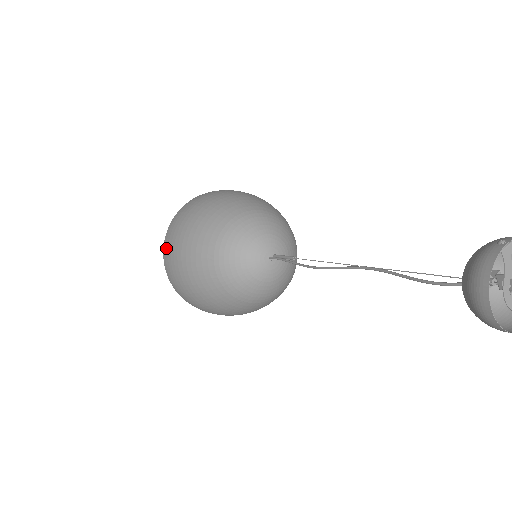
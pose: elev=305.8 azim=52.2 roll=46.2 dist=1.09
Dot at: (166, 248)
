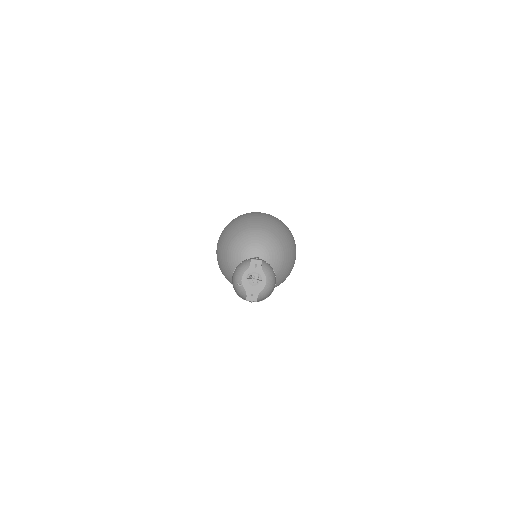
Dot at: occluded
